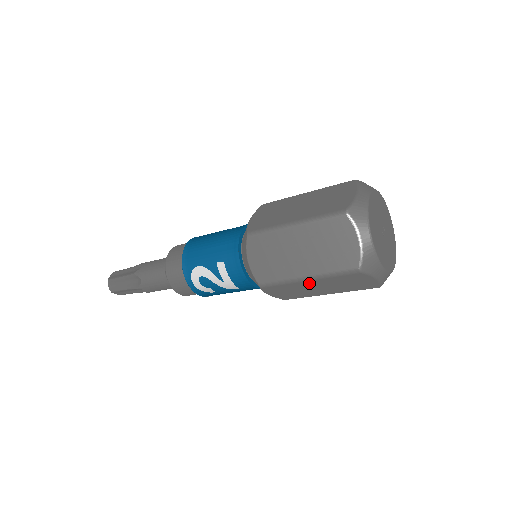
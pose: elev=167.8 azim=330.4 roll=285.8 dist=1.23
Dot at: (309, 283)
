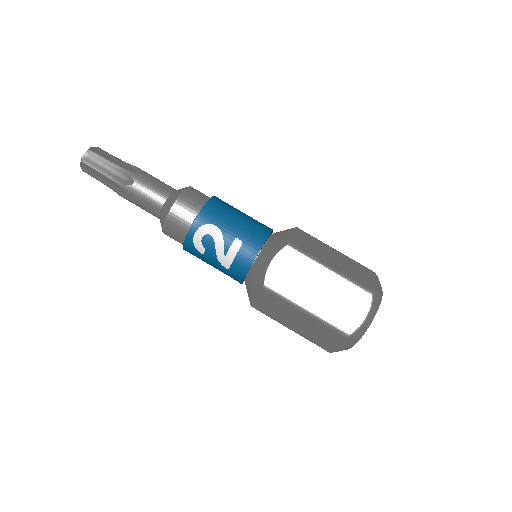
Dot at: (300, 314)
